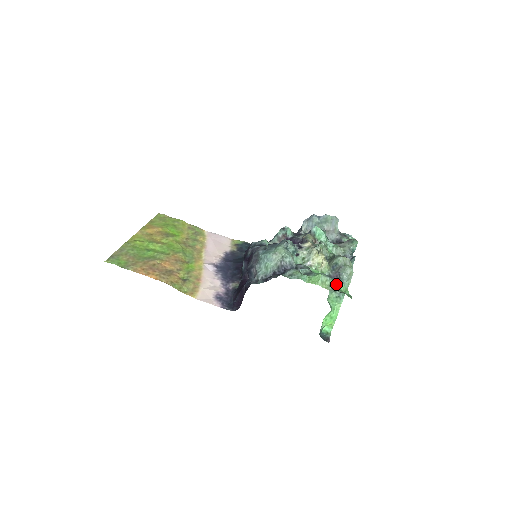
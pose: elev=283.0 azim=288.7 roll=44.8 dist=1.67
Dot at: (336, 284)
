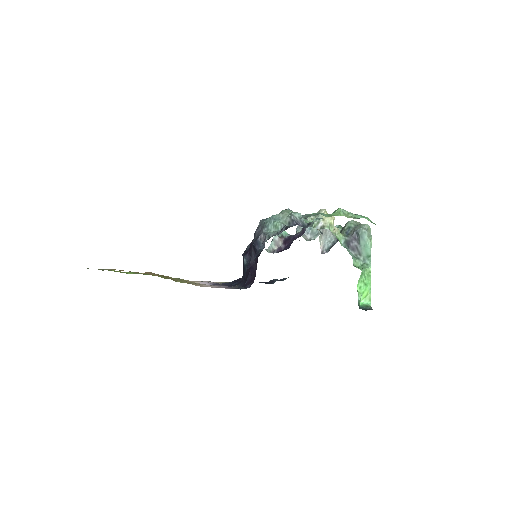
Dot at: (360, 216)
